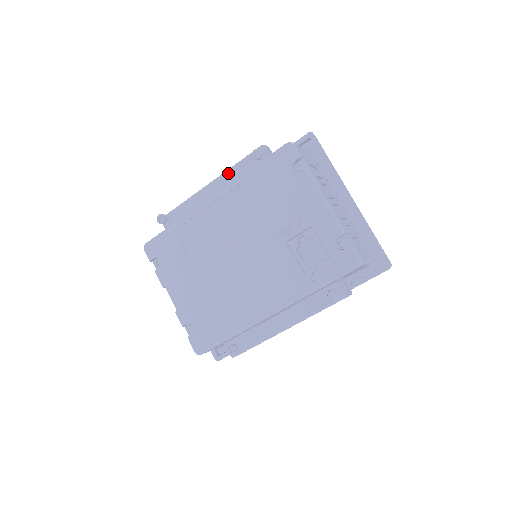
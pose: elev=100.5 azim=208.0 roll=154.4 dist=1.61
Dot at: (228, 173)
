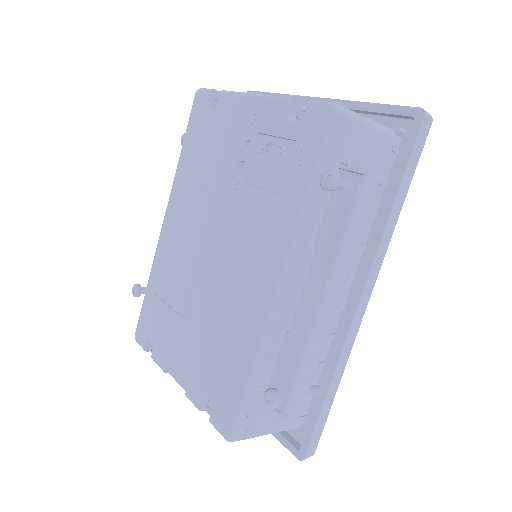
Dot at: occluded
